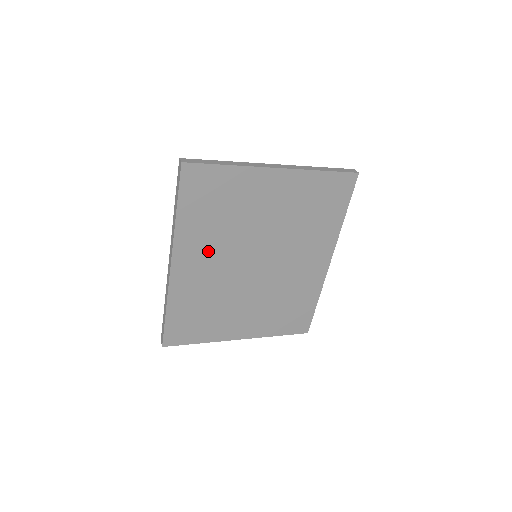
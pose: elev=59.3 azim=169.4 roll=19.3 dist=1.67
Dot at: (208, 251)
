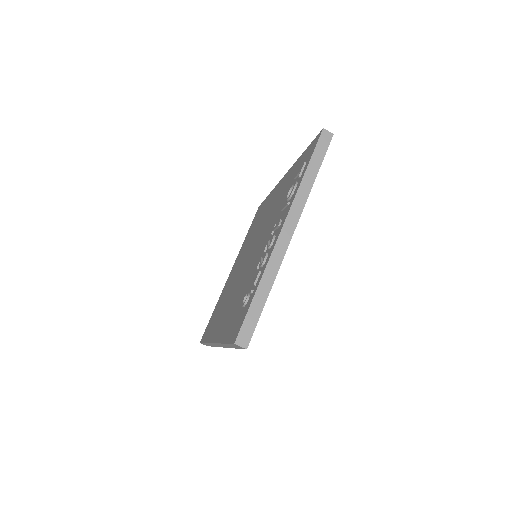
Dot at: occluded
